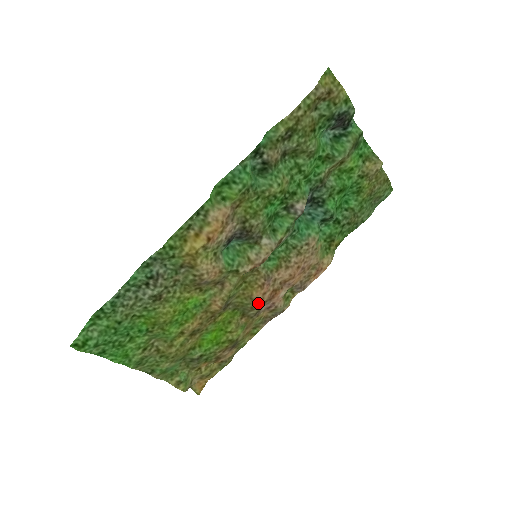
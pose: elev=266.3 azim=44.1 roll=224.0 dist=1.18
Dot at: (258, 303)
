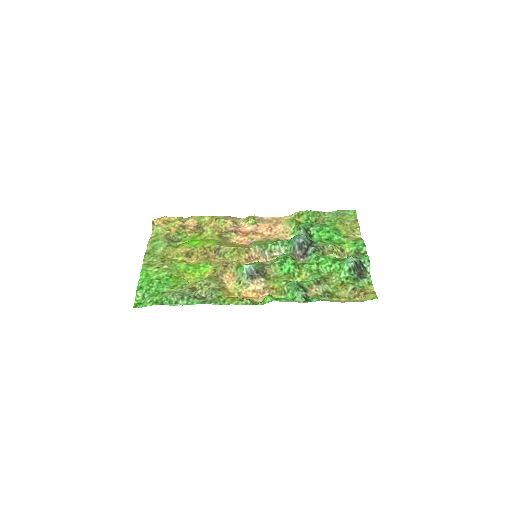
Dot at: (234, 242)
